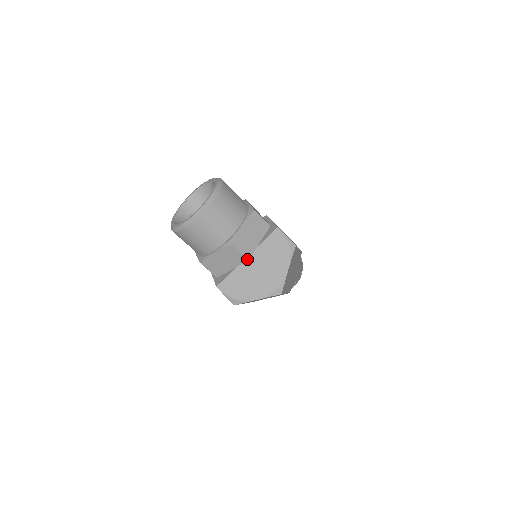
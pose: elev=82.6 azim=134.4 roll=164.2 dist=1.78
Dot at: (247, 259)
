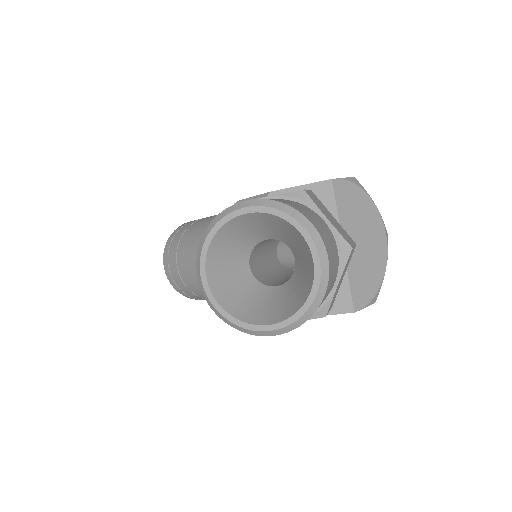
Dot at: occluded
